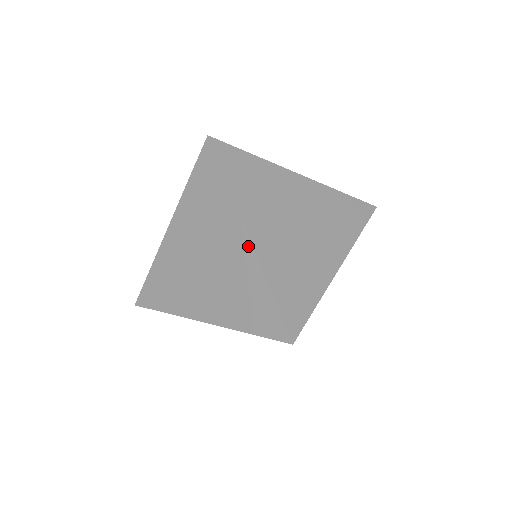
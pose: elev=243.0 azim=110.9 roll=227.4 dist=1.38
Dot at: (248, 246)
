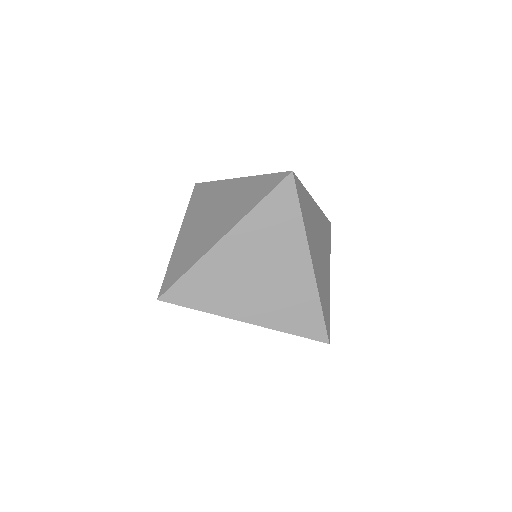
Dot at: (239, 180)
